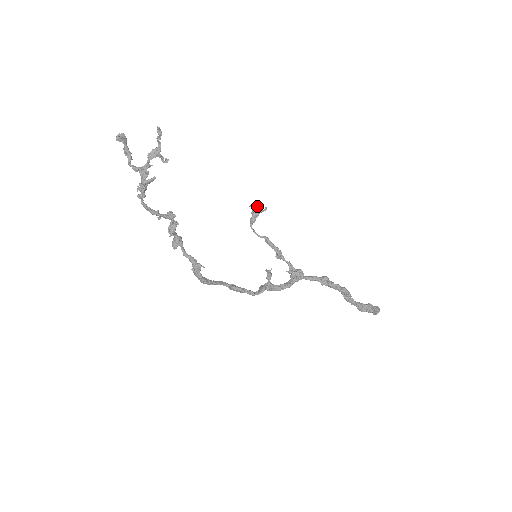
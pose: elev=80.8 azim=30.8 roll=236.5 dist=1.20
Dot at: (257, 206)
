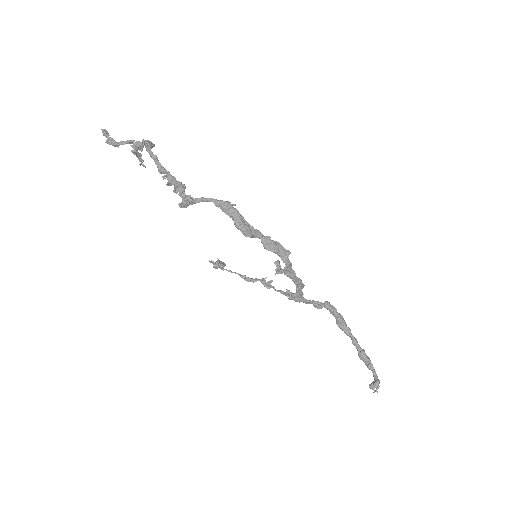
Dot at: occluded
